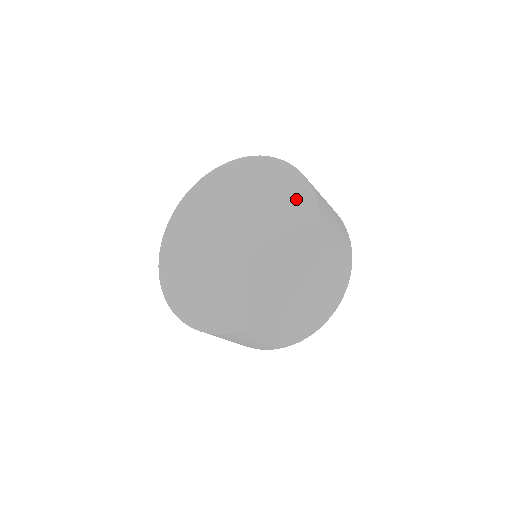
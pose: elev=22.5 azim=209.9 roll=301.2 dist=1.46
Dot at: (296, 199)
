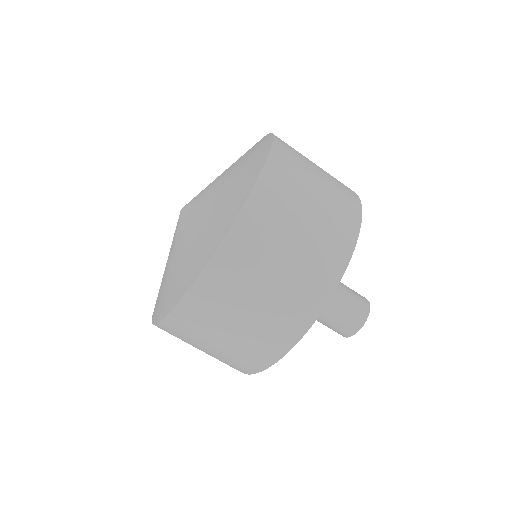
Dot at: occluded
